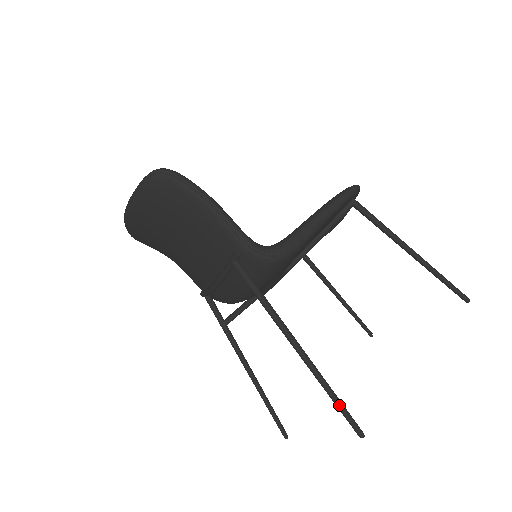
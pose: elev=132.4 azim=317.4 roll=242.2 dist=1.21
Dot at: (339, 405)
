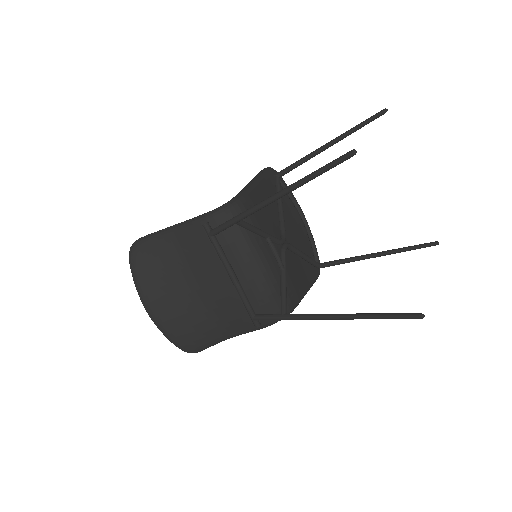
Dot at: (322, 167)
